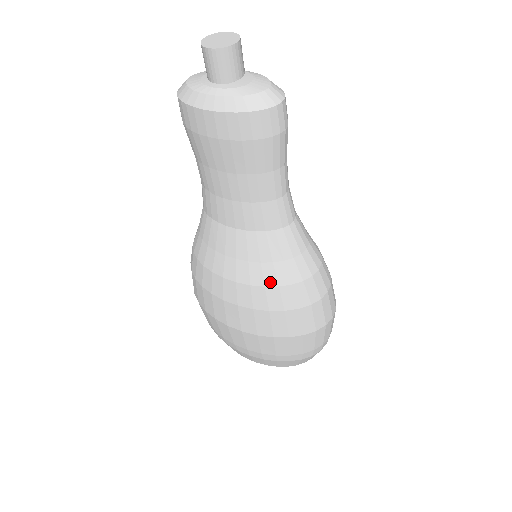
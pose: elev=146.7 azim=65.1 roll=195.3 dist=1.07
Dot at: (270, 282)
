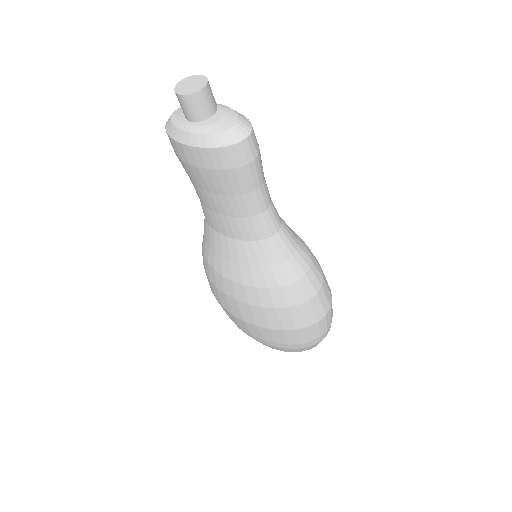
Dot at: (260, 284)
